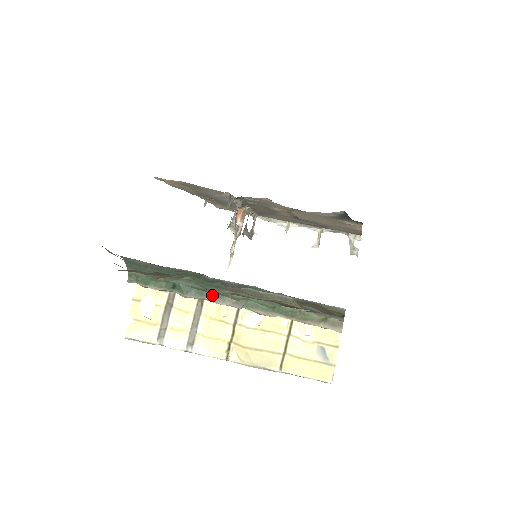
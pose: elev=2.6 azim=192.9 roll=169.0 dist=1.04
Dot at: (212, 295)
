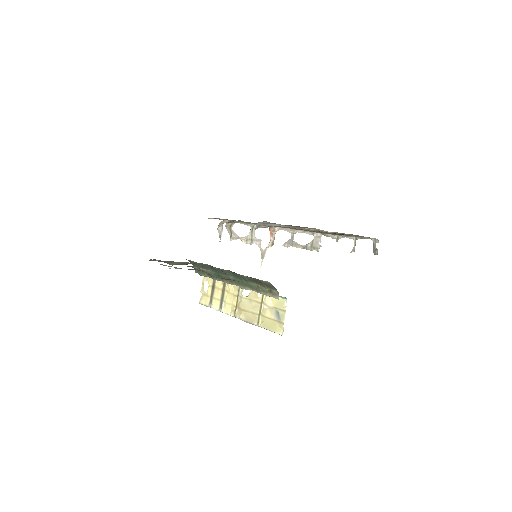
Dot at: occluded
